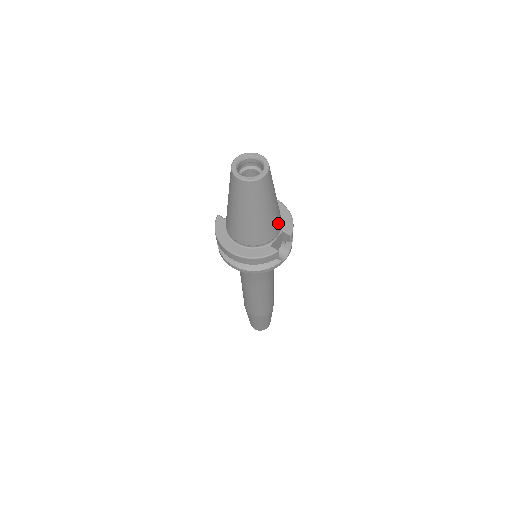
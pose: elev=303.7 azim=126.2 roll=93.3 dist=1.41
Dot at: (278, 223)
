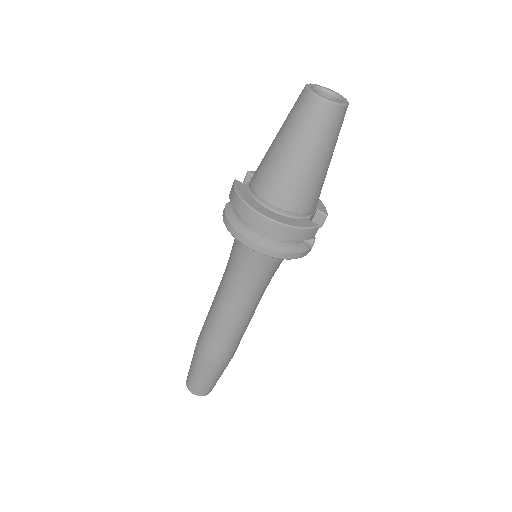
Dot at: (320, 193)
